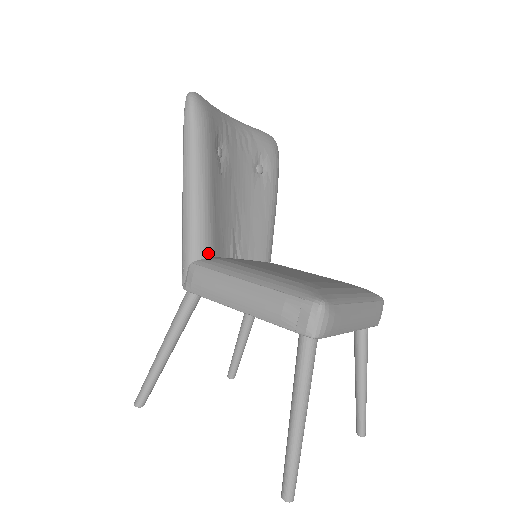
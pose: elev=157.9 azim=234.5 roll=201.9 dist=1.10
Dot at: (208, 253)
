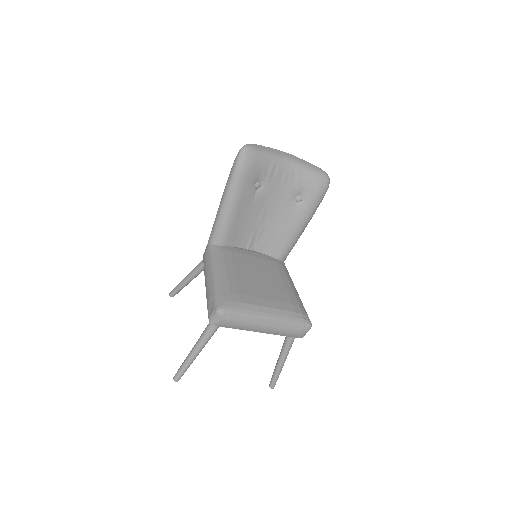
Dot at: (221, 243)
